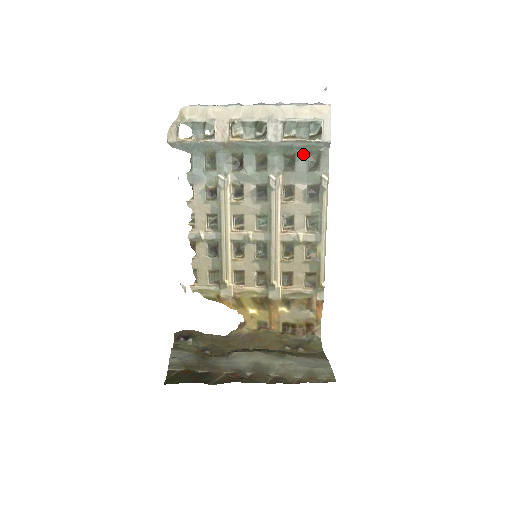
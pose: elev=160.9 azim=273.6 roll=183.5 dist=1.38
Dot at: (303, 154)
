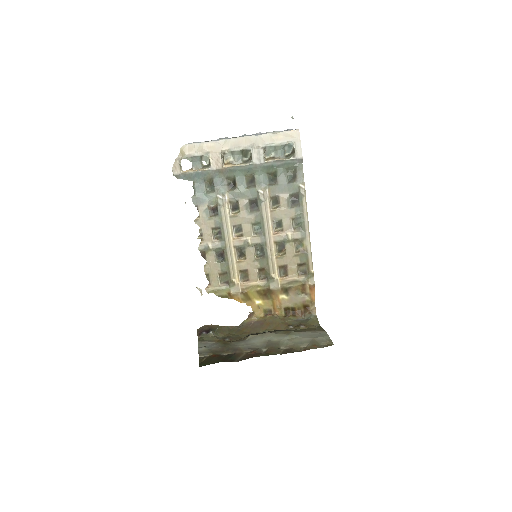
Dot at: (282, 170)
